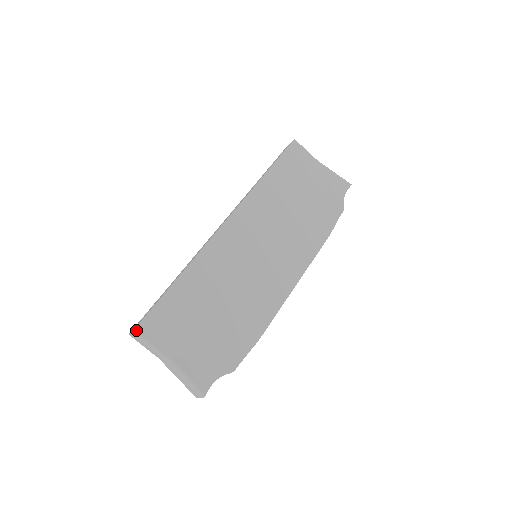
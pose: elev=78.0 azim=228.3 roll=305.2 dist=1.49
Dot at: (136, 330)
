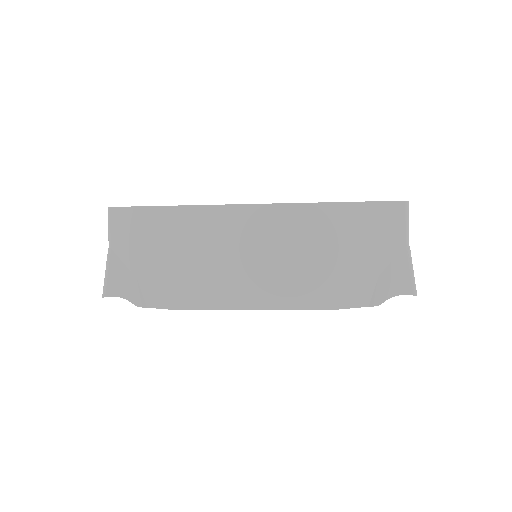
Dot at: (110, 209)
